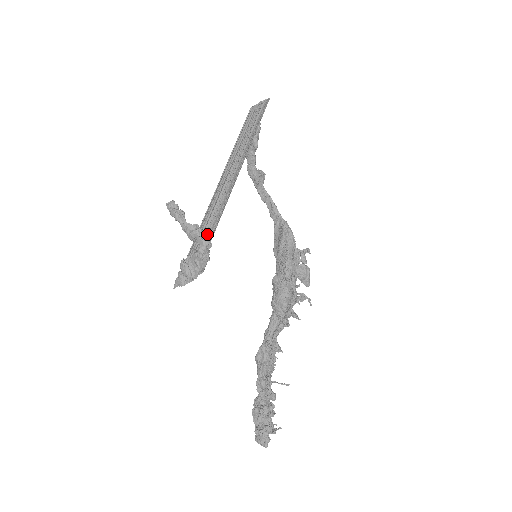
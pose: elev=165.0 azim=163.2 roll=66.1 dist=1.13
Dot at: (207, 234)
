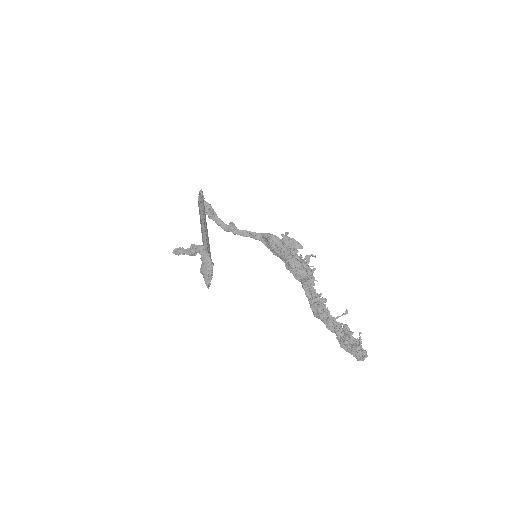
Dot at: occluded
